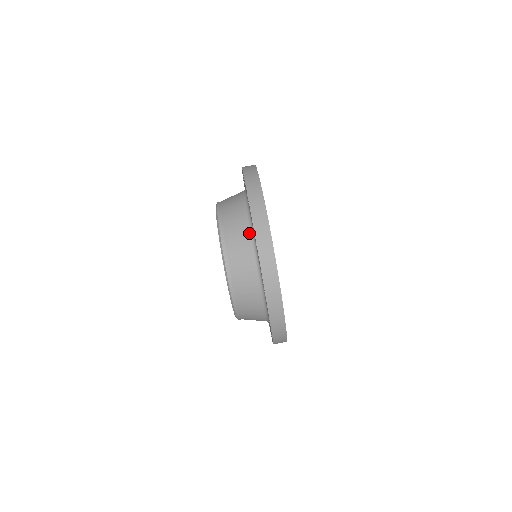
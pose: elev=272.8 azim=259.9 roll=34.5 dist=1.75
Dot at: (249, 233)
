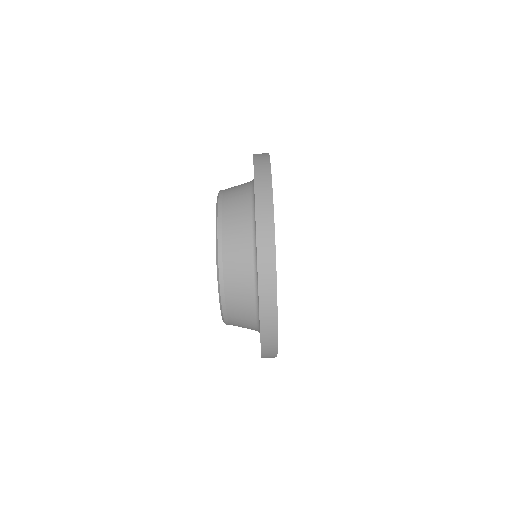
Dot at: (250, 209)
